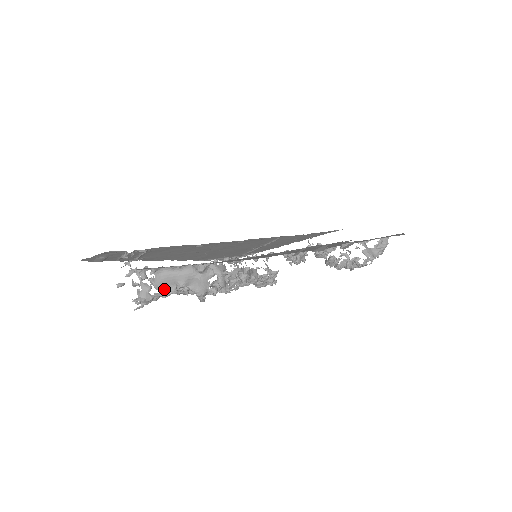
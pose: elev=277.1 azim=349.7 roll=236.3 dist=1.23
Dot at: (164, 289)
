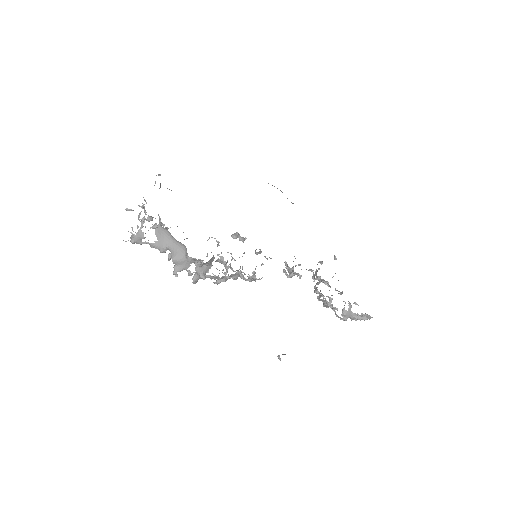
Dot at: (156, 243)
